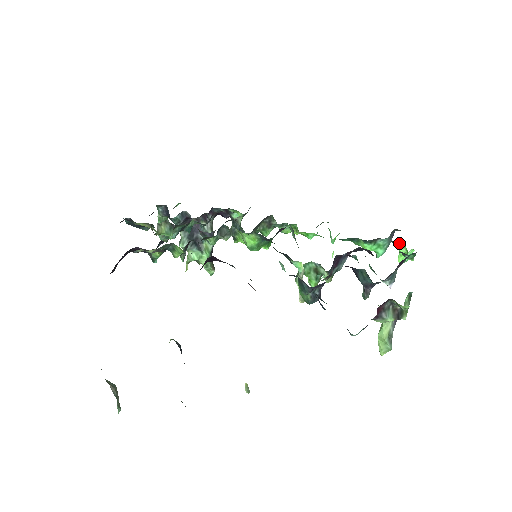
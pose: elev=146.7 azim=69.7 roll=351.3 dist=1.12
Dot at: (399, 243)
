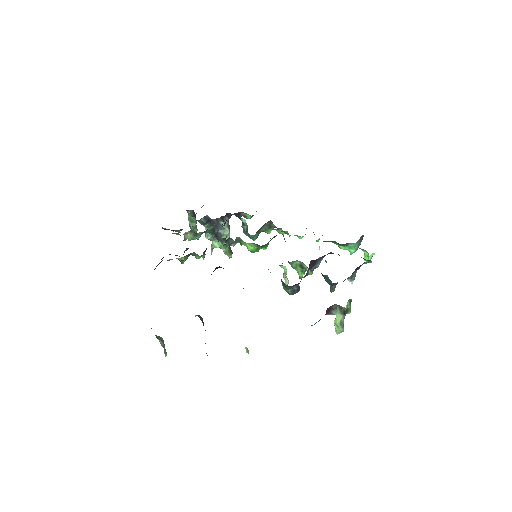
Dot at: (362, 249)
